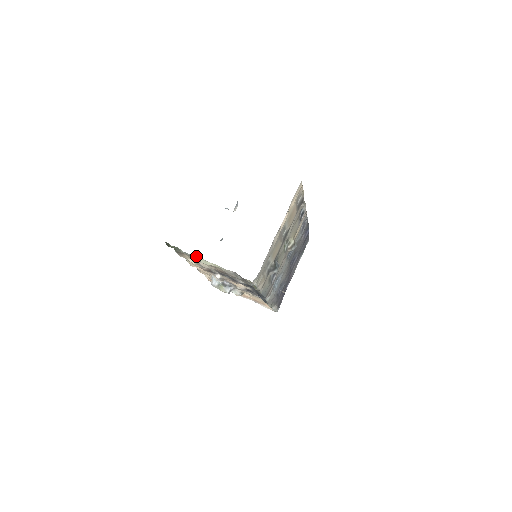
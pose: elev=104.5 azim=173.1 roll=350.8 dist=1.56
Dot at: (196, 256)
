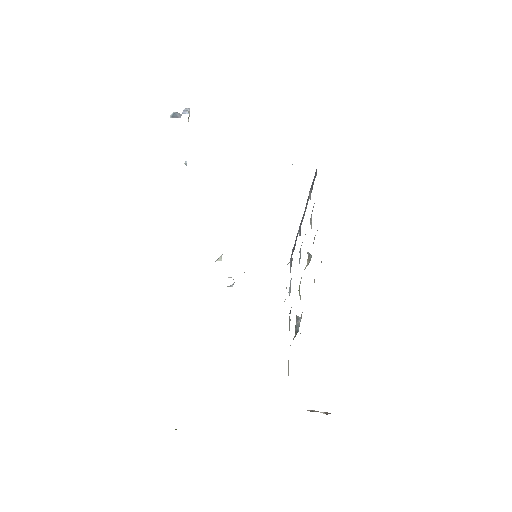
Dot at: occluded
